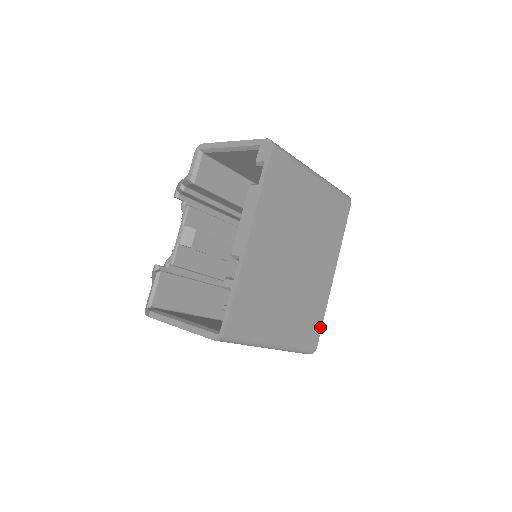
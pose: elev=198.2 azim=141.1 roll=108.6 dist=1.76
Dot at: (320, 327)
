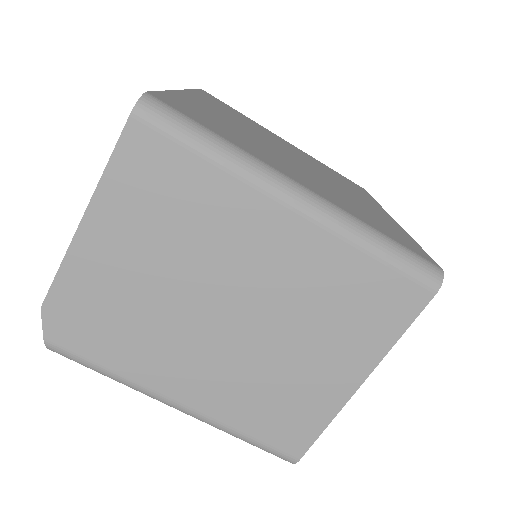
Dot at: occluded
